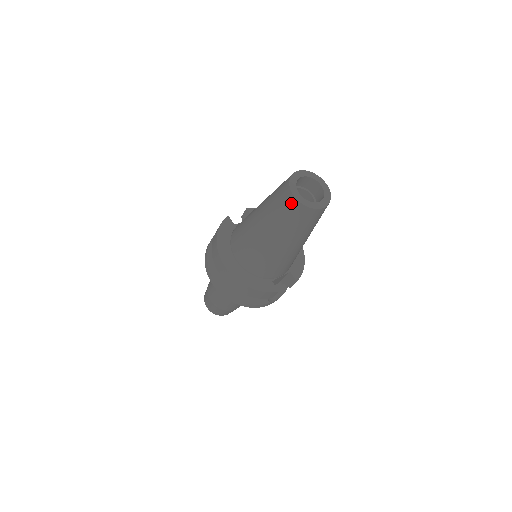
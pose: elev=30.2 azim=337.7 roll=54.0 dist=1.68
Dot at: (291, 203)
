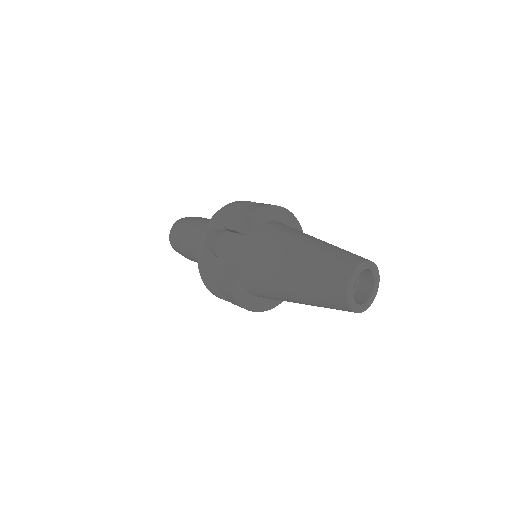
Dot at: occluded
